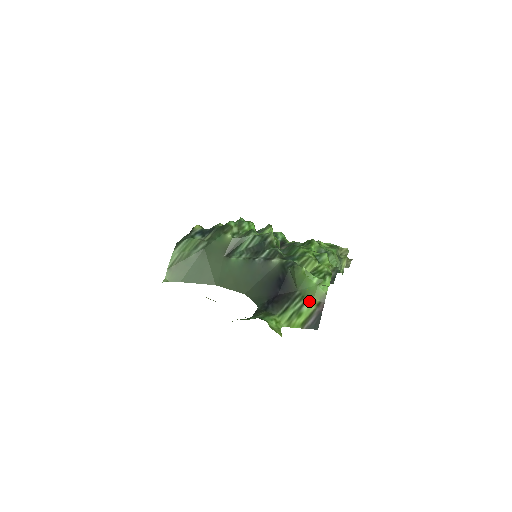
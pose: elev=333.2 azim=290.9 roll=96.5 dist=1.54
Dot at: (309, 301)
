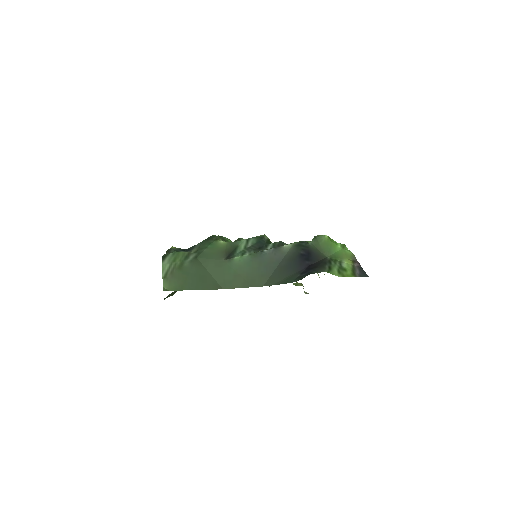
Dot at: (343, 261)
